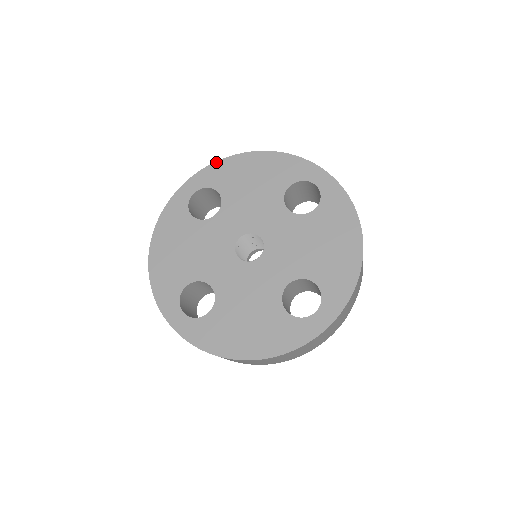
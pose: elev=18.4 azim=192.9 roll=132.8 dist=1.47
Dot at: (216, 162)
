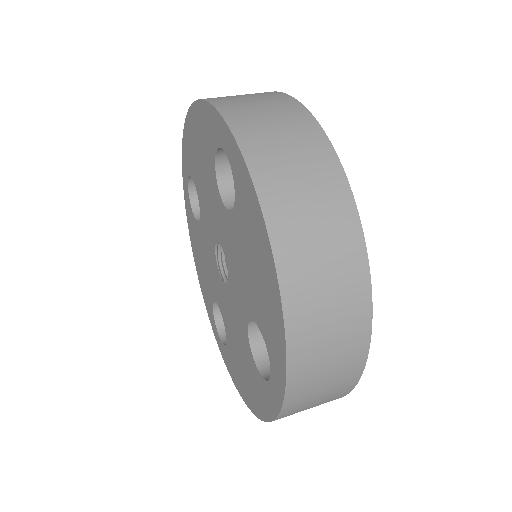
Dot at: (252, 184)
